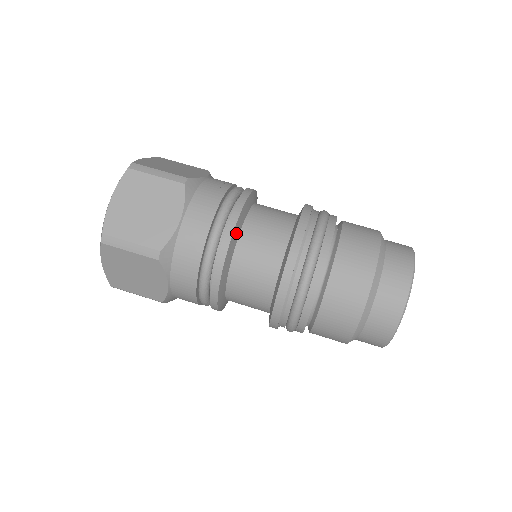
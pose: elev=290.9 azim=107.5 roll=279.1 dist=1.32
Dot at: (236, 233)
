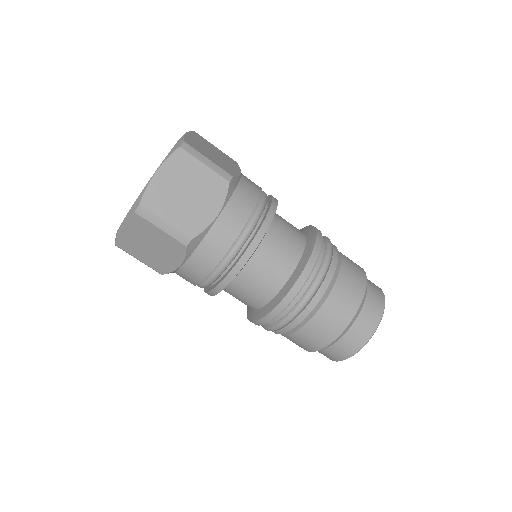
Dot at: (260, 242)
